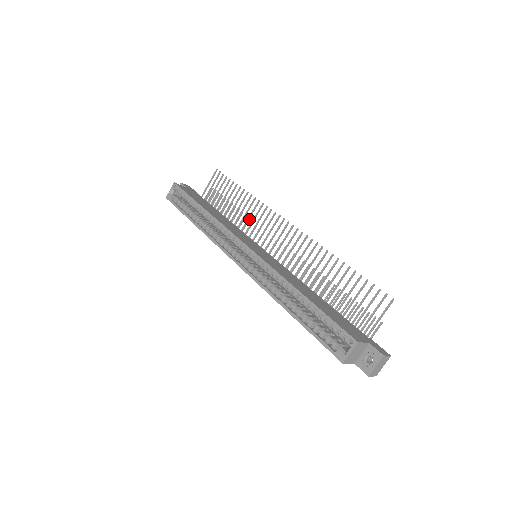
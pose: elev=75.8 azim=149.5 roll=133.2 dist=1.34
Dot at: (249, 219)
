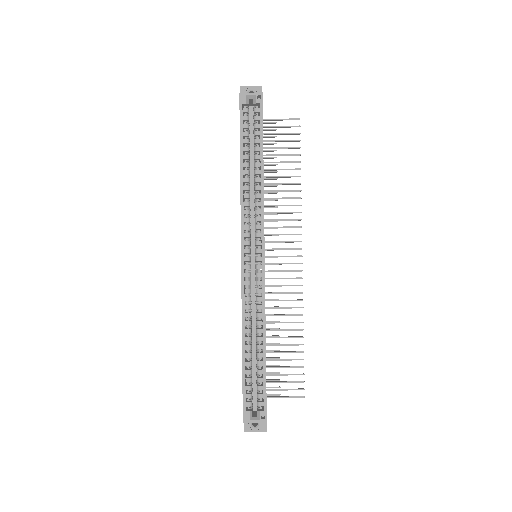
Dot at: (275, 200)
